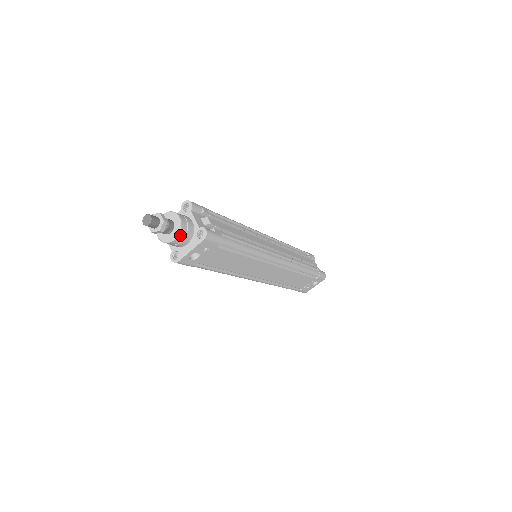
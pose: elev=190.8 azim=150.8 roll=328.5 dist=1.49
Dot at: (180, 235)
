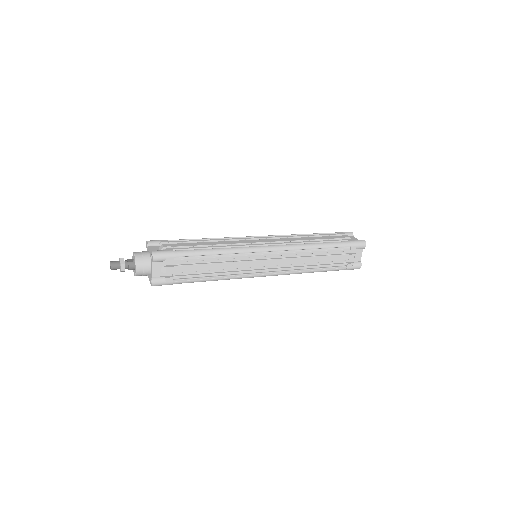
Dot at: (137, 275)
